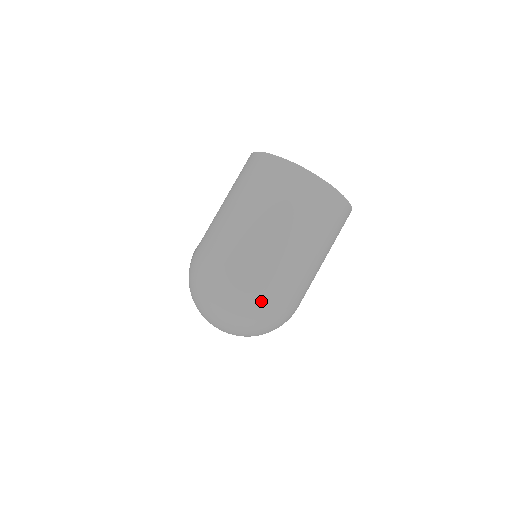
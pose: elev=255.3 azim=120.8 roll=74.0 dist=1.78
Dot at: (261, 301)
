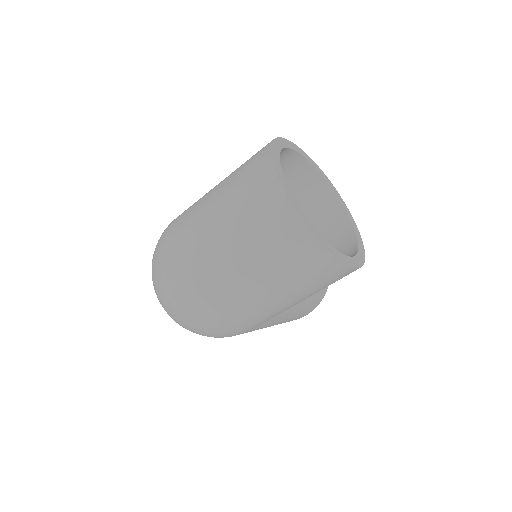
Dot at: (173, 294)
